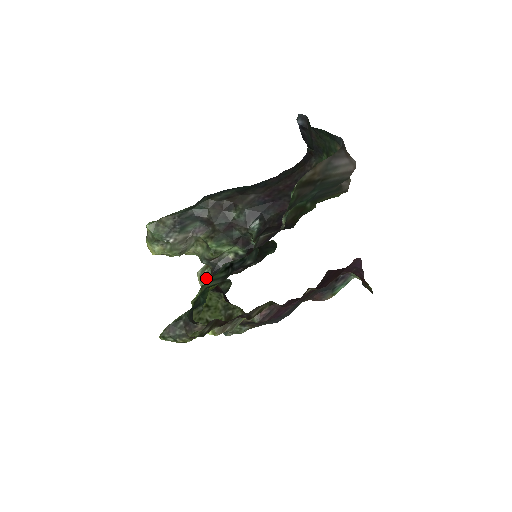
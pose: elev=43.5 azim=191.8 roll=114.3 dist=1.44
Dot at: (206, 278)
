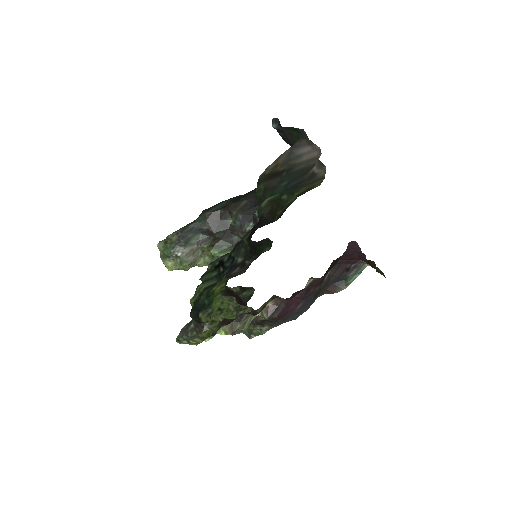
Dot at: occluded
